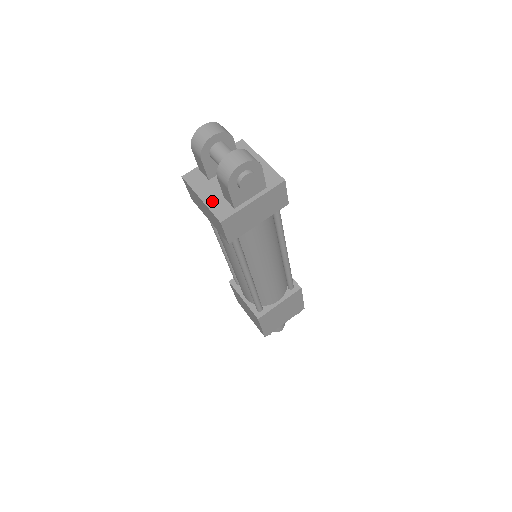
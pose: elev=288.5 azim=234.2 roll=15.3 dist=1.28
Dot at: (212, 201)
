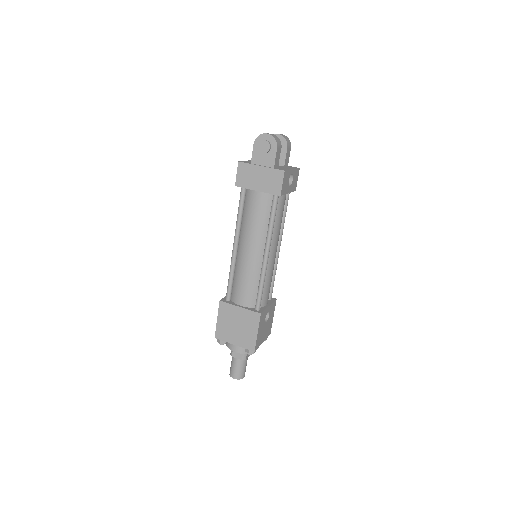
Dot at: (250, 161)
